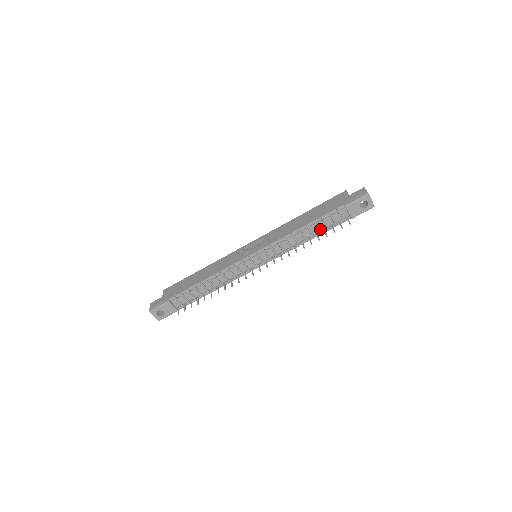
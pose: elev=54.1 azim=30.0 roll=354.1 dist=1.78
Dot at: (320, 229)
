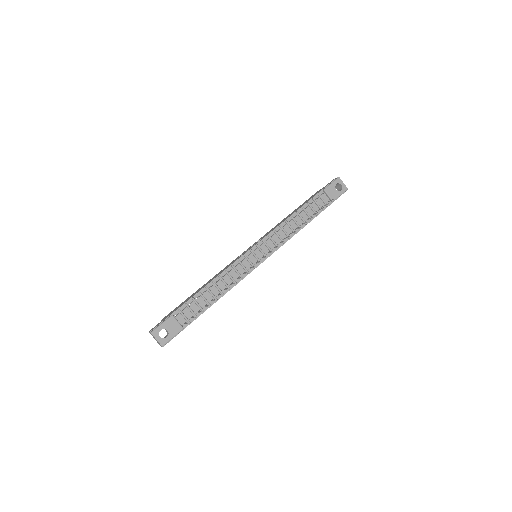
Dot at: (309, 215)
